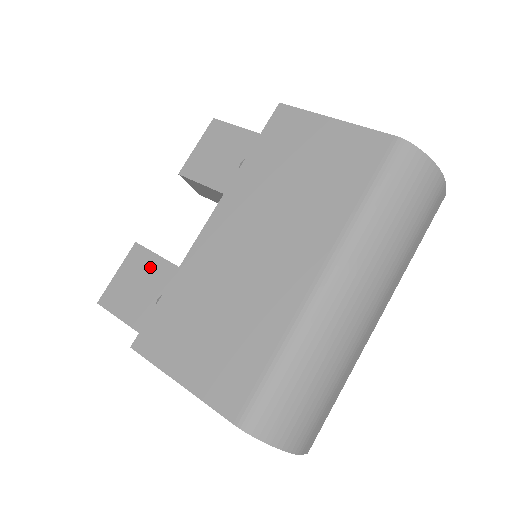
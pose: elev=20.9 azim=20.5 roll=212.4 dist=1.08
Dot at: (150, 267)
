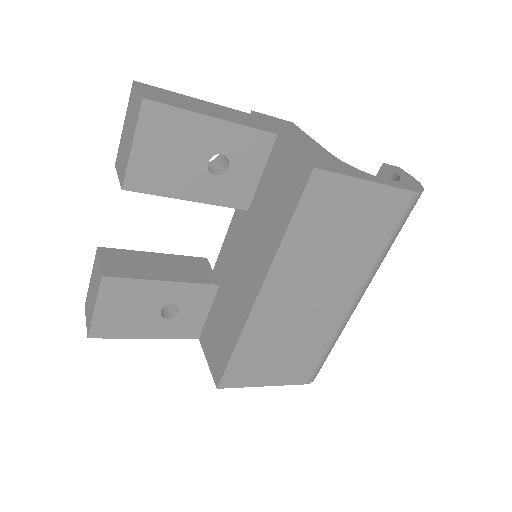
Dot at: (137, 292)
